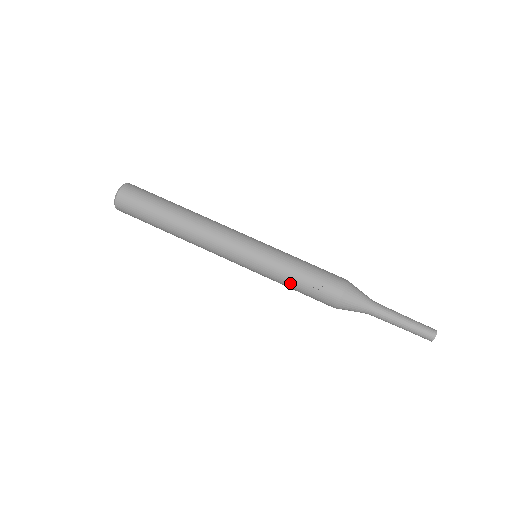
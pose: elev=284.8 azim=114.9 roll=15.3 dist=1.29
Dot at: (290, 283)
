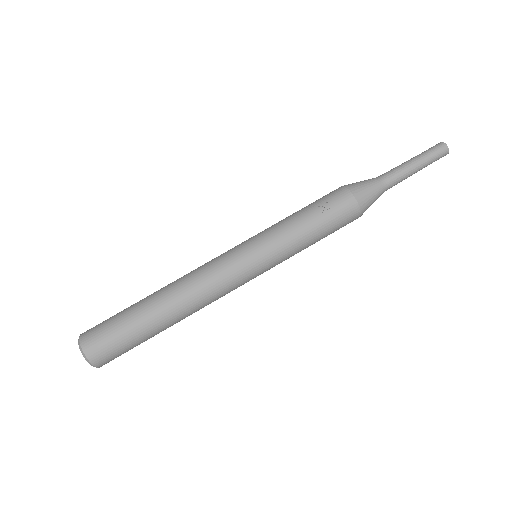
Dot at: (305, 233)
